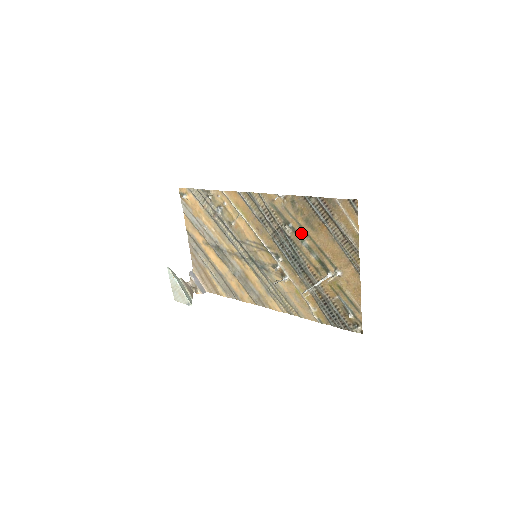
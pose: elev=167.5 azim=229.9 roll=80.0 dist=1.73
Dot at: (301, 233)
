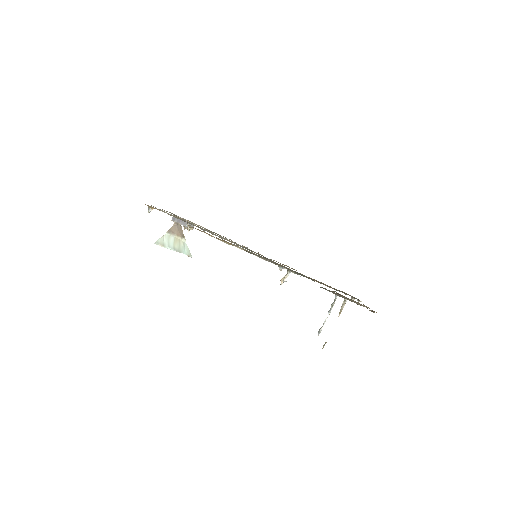
Dot at: occluded
